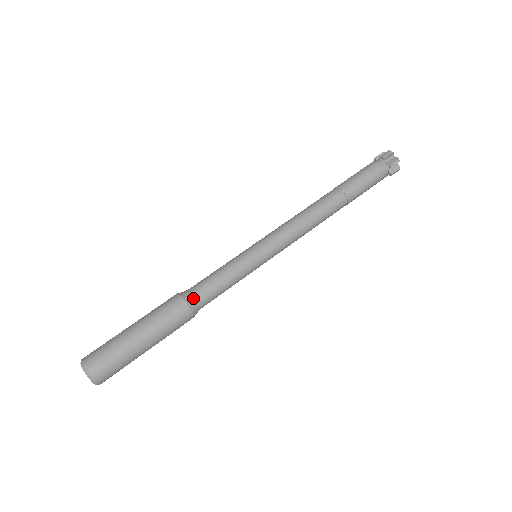
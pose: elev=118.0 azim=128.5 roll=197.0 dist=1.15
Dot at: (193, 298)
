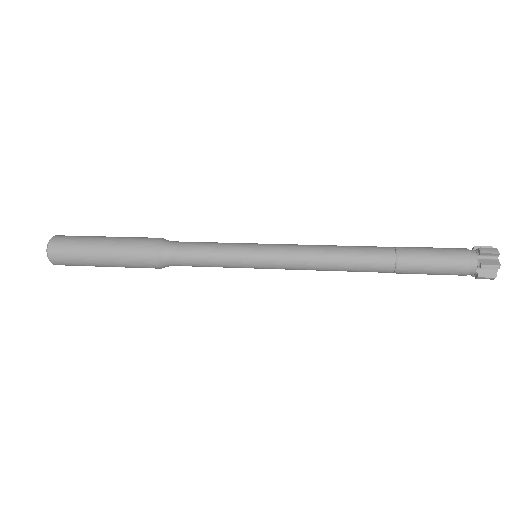
Dot at: (167, 250)
